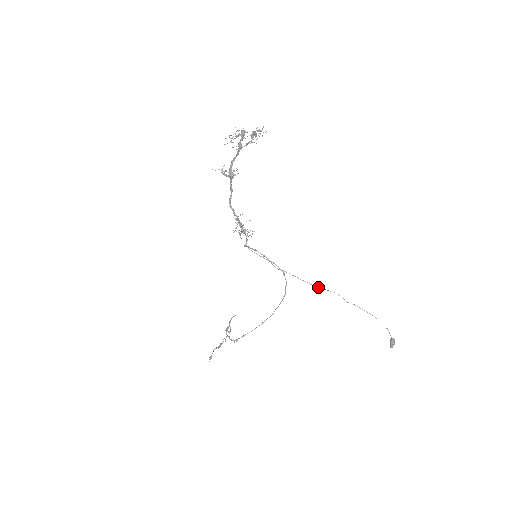
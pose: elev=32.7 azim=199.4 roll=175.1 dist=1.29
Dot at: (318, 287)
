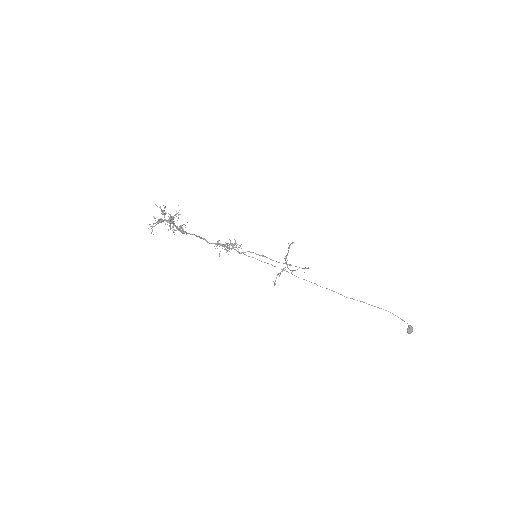
Dot at: occluded
